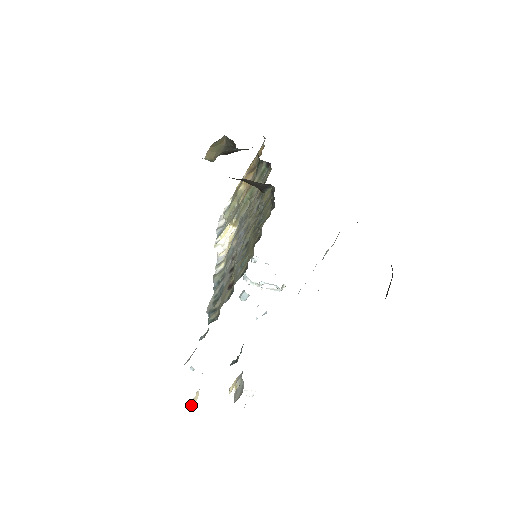
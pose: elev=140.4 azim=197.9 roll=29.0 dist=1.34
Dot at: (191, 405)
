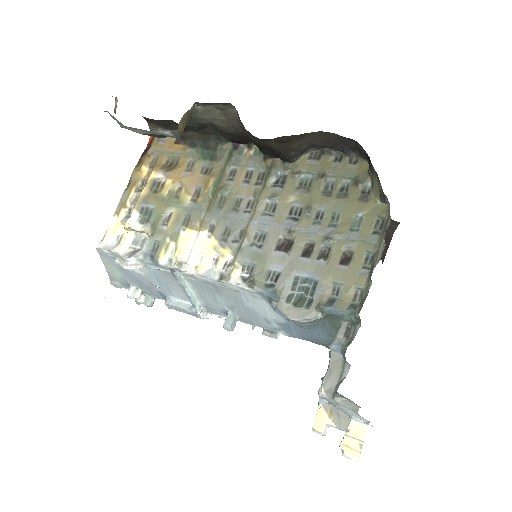
Dot at: (353, 451)
